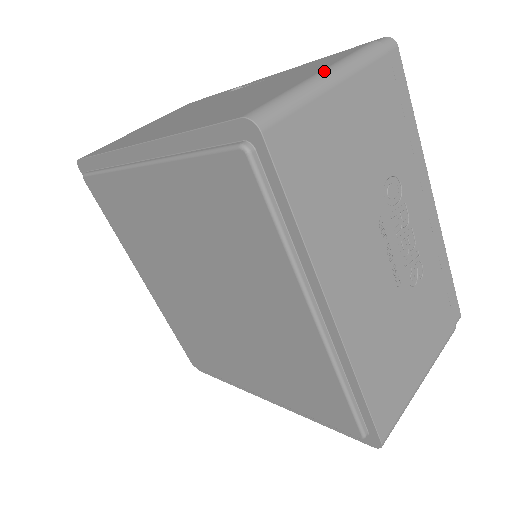
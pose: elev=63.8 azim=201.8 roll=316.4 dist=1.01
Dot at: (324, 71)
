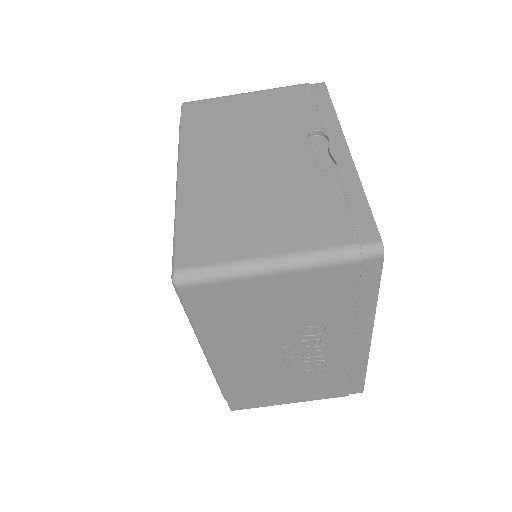
Dot at: (272, 259)
